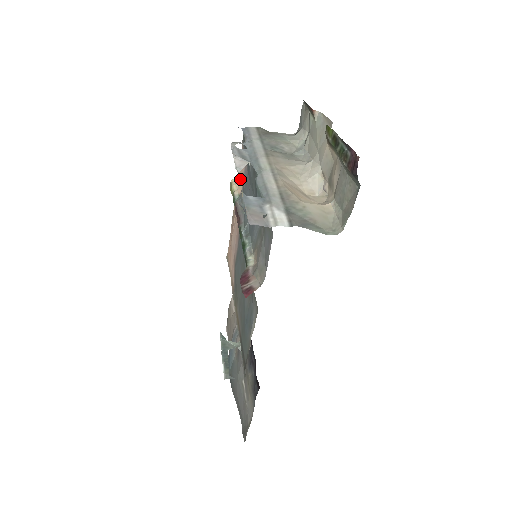
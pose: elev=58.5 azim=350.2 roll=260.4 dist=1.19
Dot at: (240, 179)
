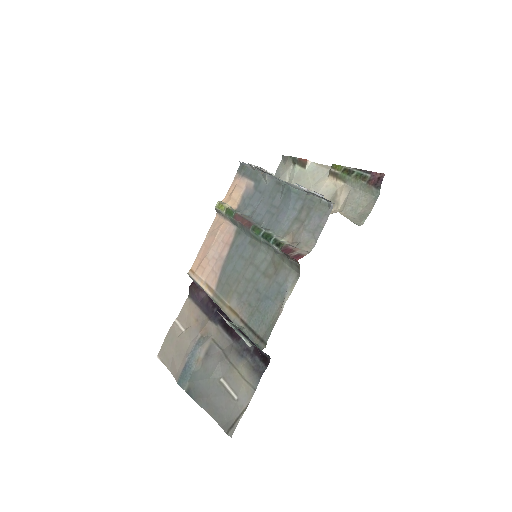
Dot at: (233, 199)
